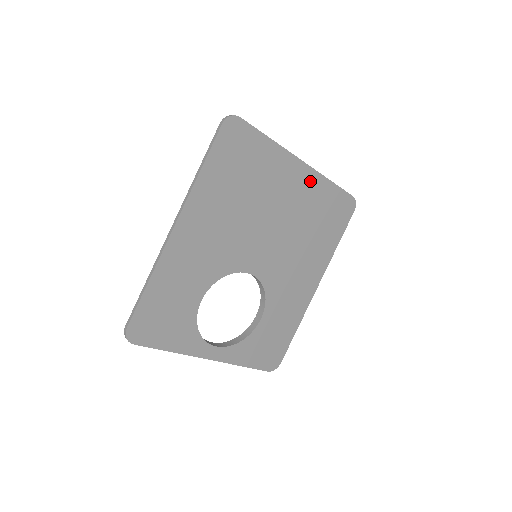
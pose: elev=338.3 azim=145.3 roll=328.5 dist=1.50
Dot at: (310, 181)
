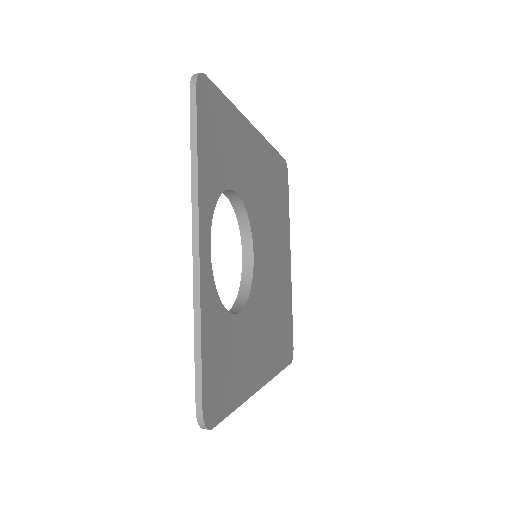
Dot at: (288, 279)
